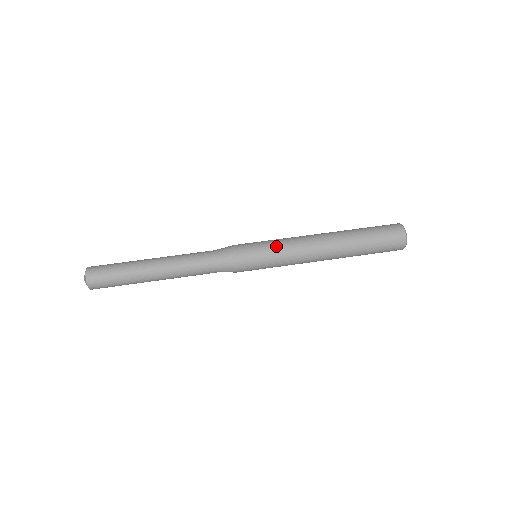
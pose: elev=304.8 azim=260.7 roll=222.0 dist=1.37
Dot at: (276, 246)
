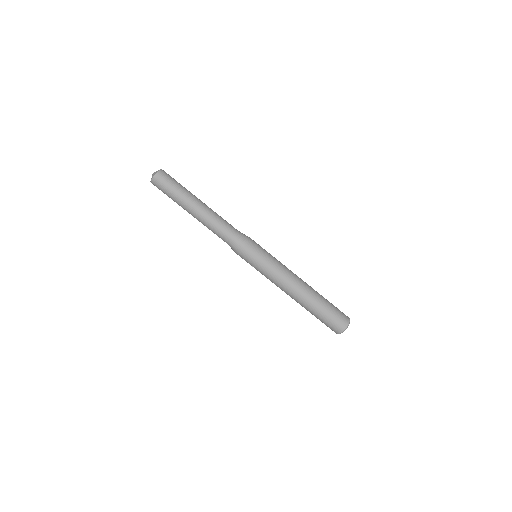
Dot at: (273, 260)
